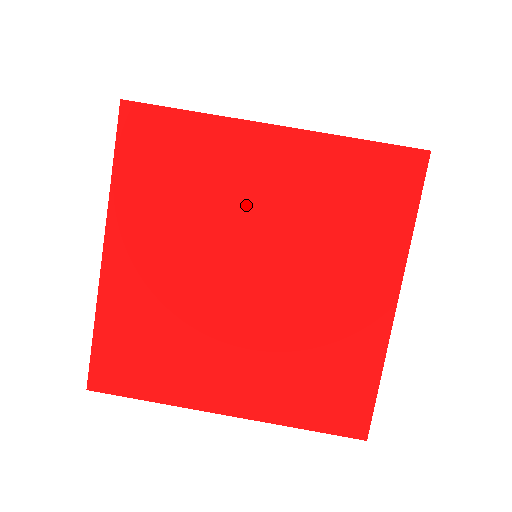
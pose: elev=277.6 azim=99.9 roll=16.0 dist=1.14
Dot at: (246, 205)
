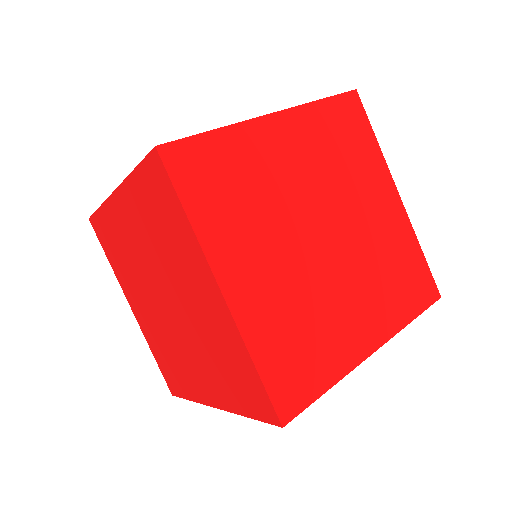
Dot at: occluded
